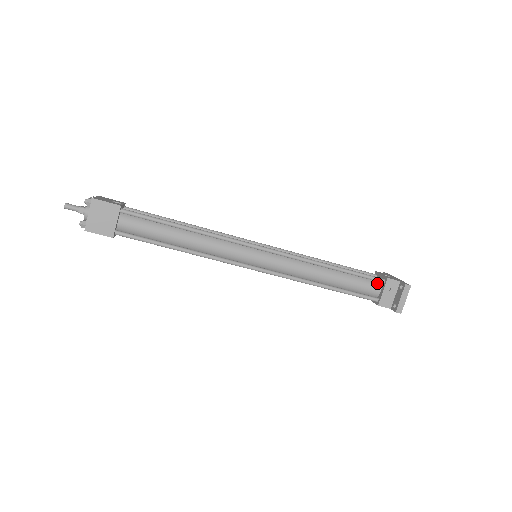
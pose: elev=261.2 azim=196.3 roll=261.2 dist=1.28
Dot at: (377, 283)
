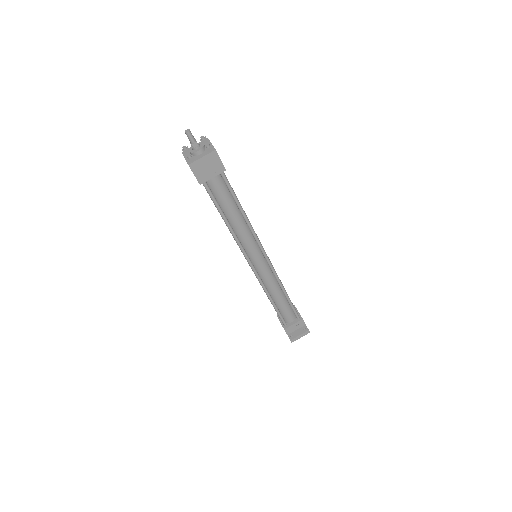
Dot at: (294, 317)
